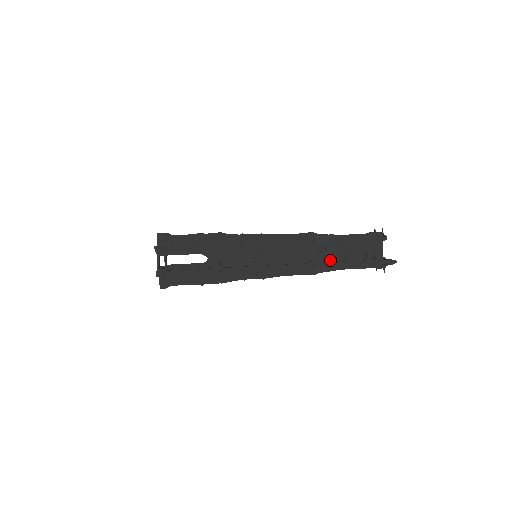
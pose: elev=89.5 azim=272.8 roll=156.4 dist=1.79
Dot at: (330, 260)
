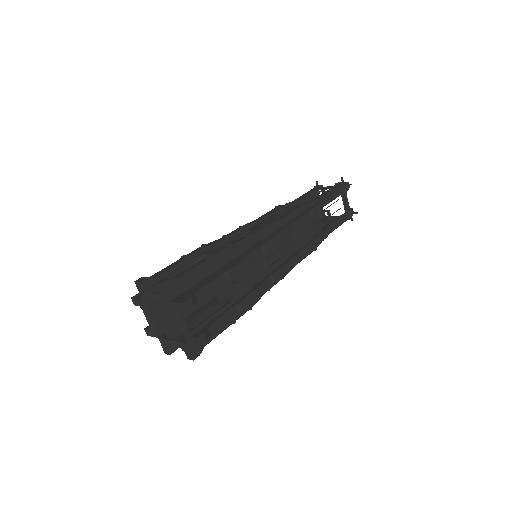
Dot at: occluded
